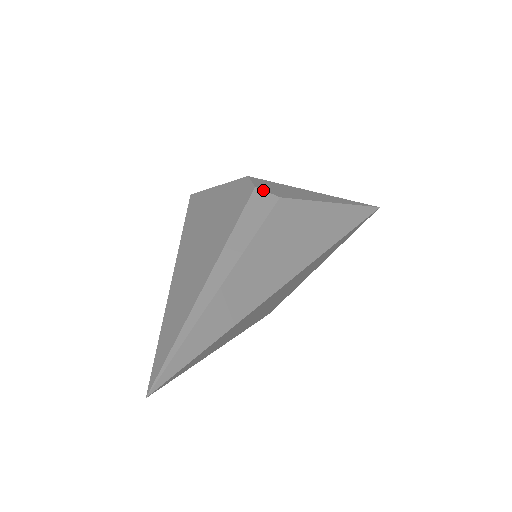
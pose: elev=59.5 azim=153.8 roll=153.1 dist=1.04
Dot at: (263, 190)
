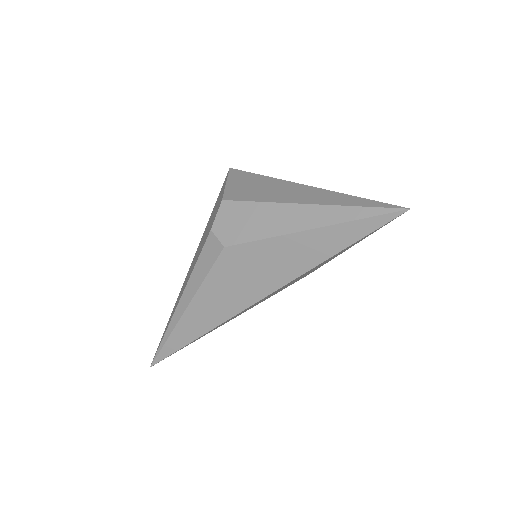
Dot at: (215, 235)
